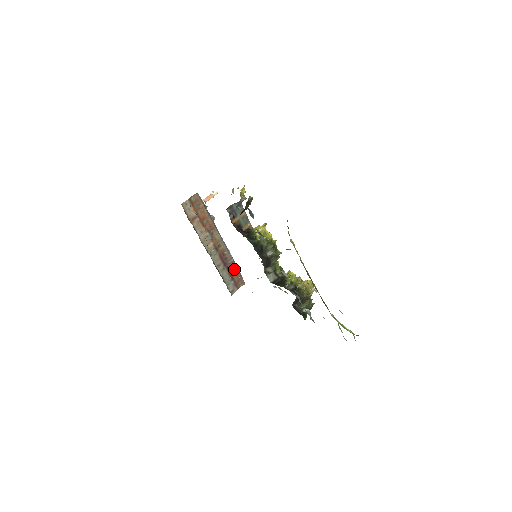
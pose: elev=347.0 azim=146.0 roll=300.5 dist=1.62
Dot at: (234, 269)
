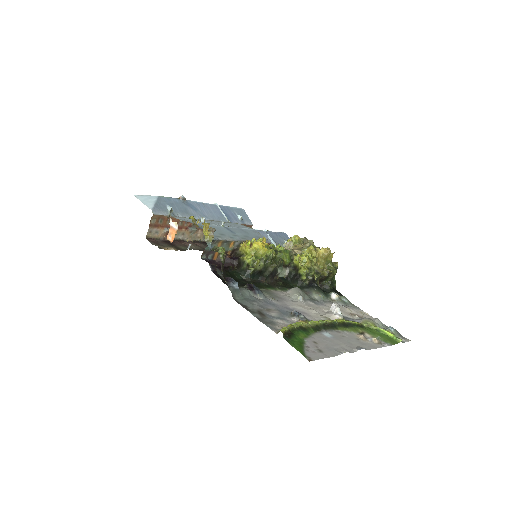
Dot at: occluded
